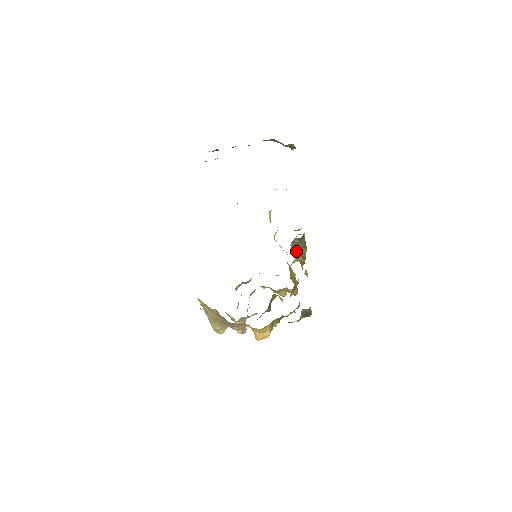
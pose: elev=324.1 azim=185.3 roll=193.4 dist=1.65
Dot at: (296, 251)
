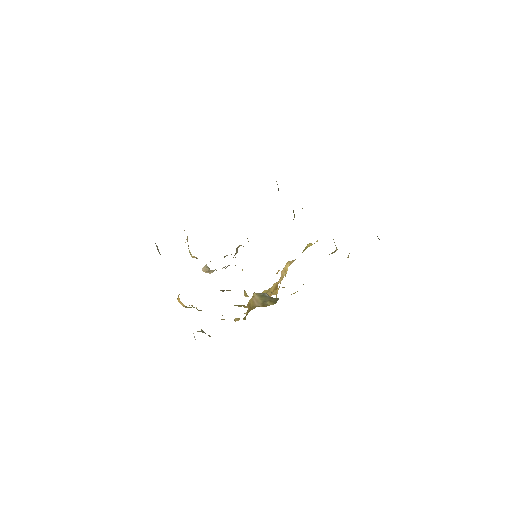
Dot at: (259, 298)
